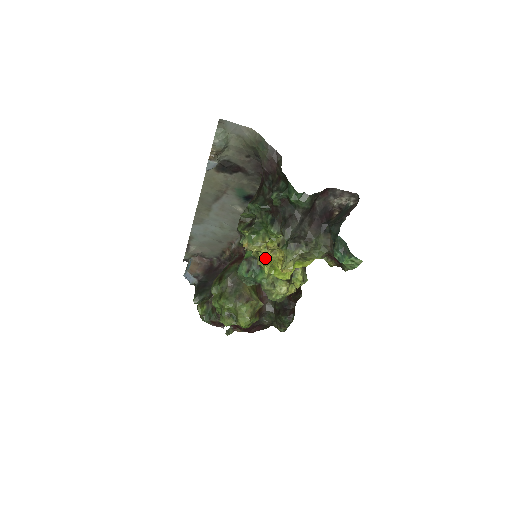
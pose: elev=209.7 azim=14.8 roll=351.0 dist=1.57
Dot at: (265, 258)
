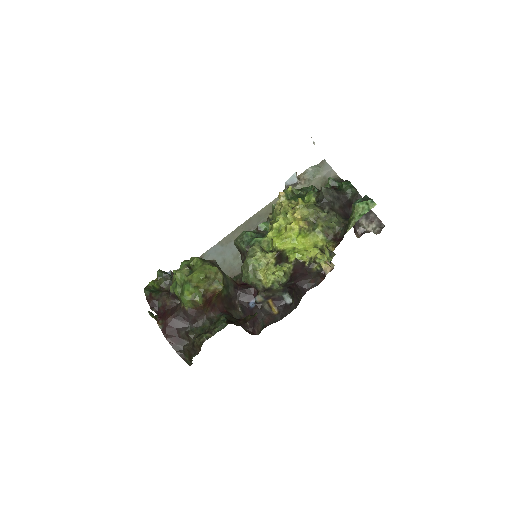
Dot at: occluded
